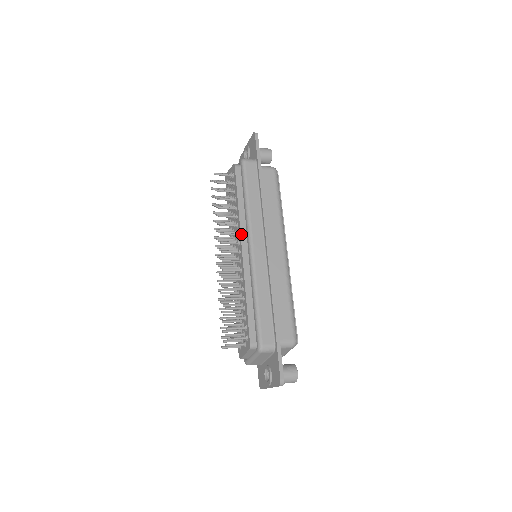
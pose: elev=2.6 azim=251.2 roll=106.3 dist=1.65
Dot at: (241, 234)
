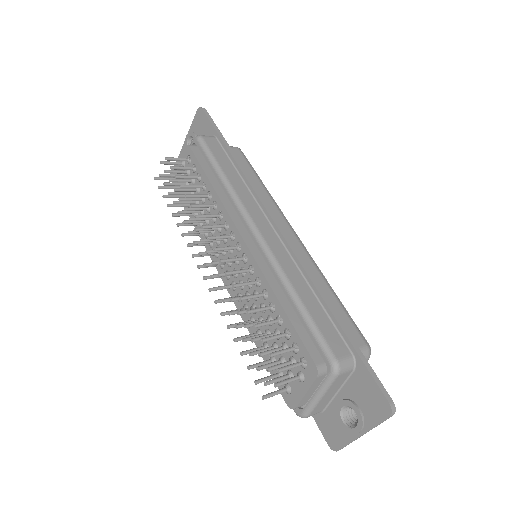
Dot at: (233, 221)
